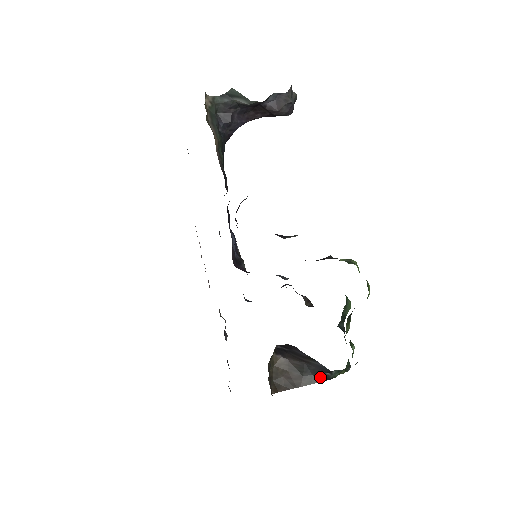
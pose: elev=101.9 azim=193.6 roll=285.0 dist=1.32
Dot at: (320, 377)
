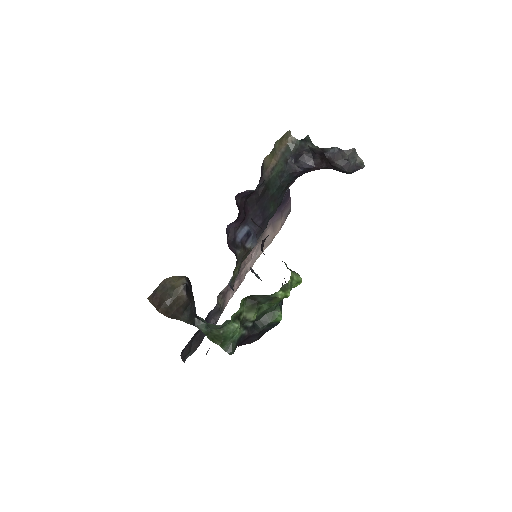
Dot at: (191, 319)
